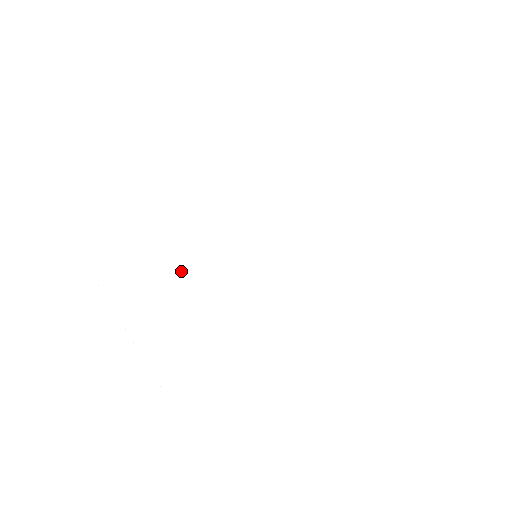
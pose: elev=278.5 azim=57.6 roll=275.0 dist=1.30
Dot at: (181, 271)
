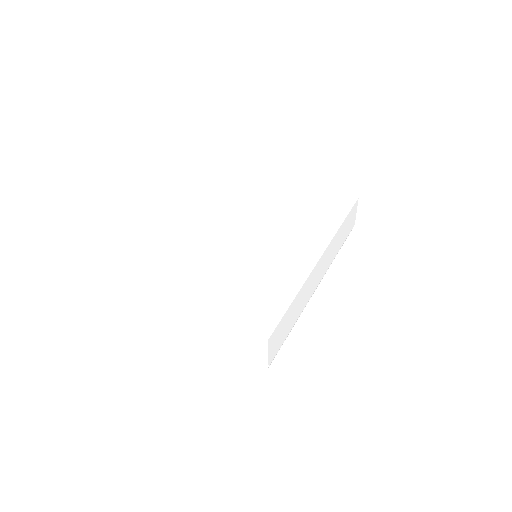
Dot at: (212, 263)
